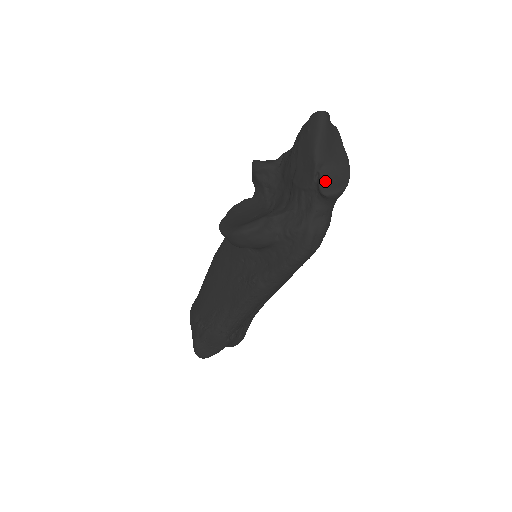
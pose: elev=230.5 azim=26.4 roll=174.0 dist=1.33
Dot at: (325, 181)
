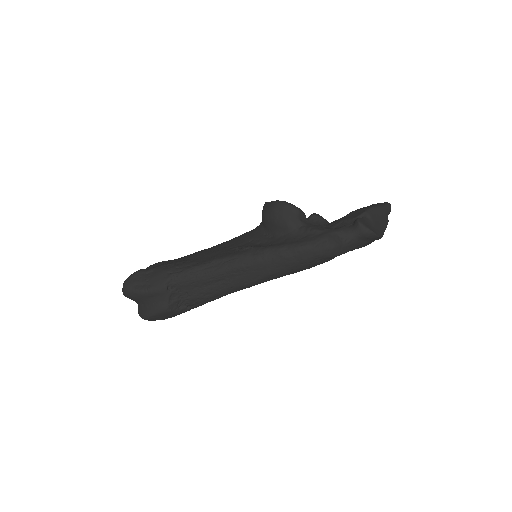
Dot at: (364, 221)
